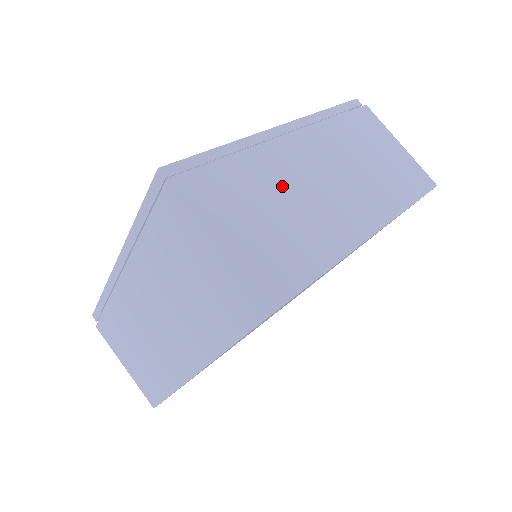
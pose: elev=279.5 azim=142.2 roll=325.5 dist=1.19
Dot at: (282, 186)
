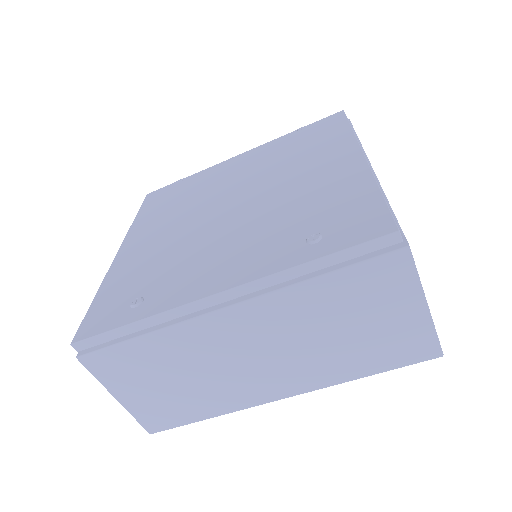
Dot at: occluded
